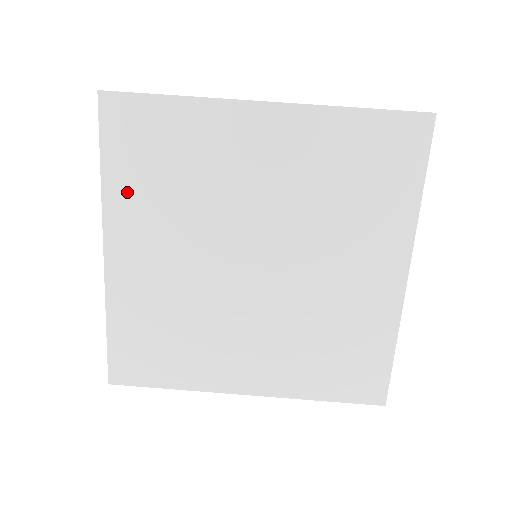
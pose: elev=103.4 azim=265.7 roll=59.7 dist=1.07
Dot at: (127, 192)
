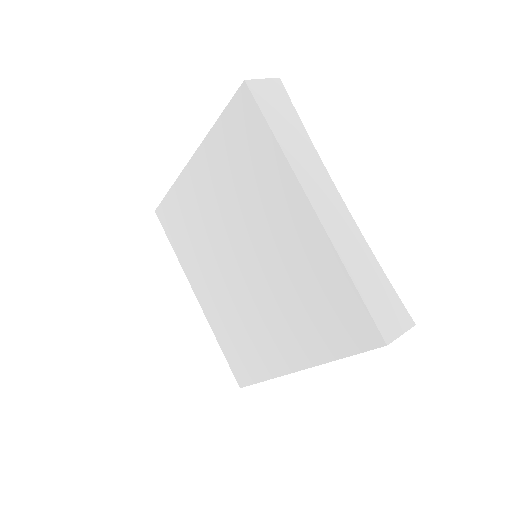
Dot at: (218, 149)
